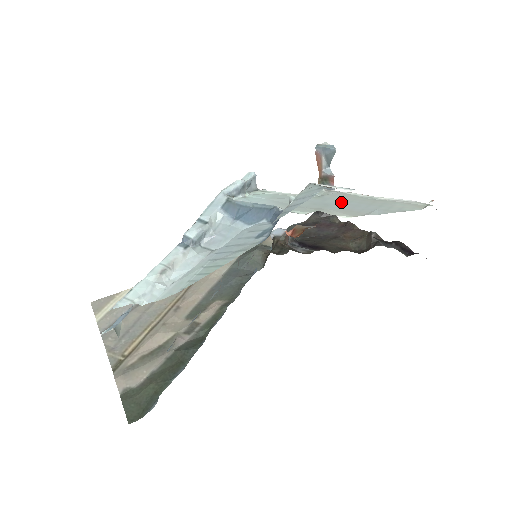
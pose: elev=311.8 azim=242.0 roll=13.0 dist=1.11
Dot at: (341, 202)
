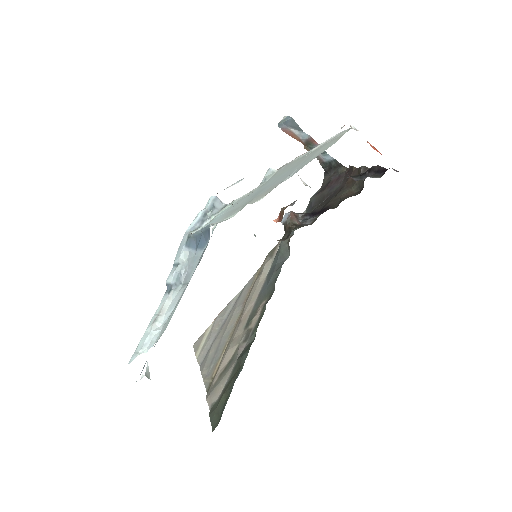
Dot at: (276, 179)
